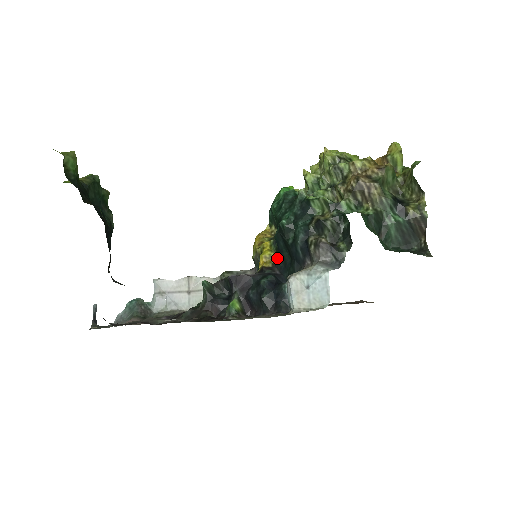
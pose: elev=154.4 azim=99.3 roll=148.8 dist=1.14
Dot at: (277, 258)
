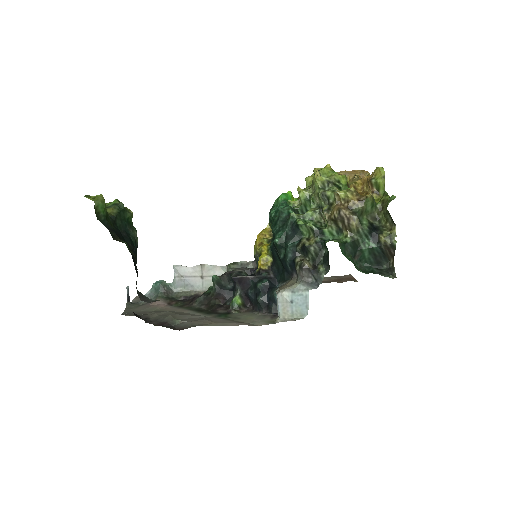
Dot at: (272, 262)
